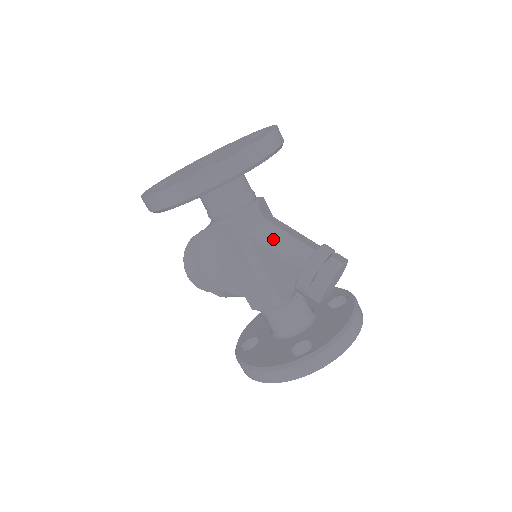
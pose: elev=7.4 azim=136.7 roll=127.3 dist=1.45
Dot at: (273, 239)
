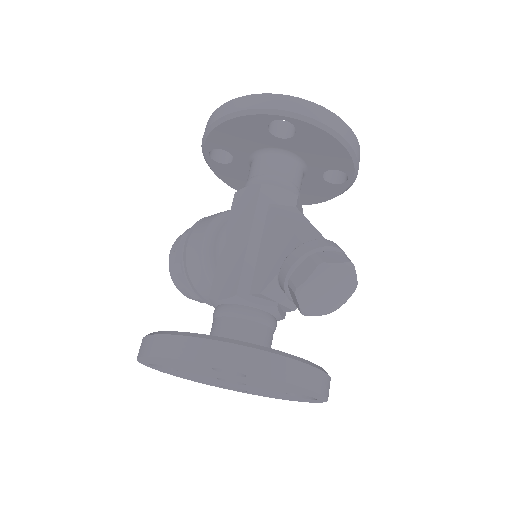
Dot at: (293, 218)
